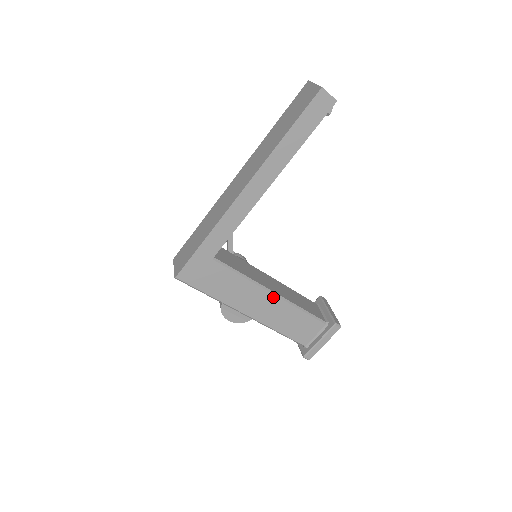
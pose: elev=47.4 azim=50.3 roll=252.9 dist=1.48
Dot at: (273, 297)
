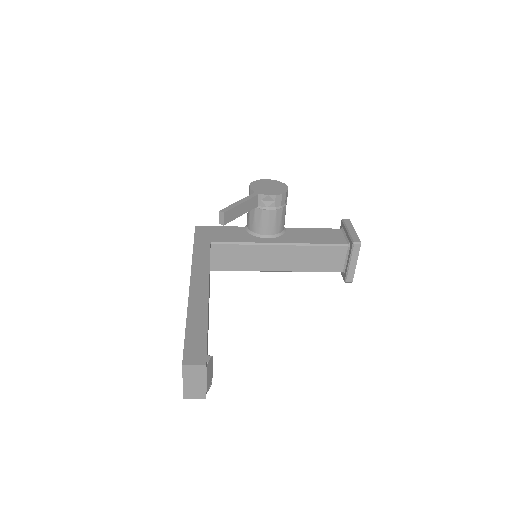
Dot at: (279, 270)
